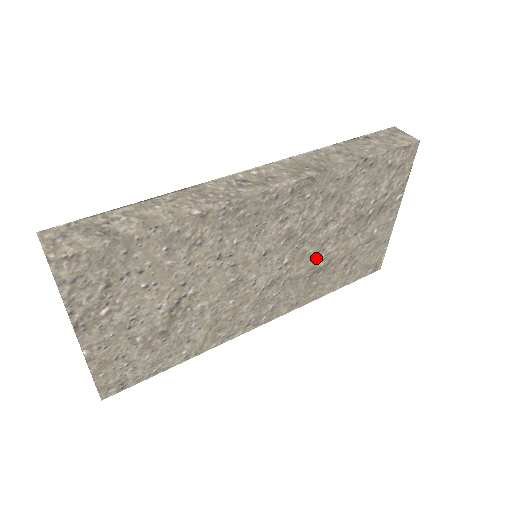
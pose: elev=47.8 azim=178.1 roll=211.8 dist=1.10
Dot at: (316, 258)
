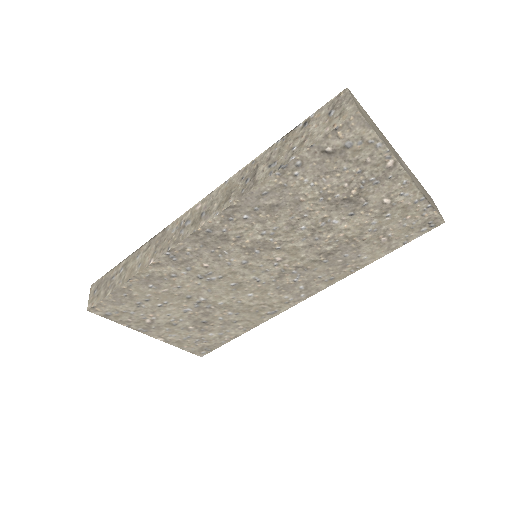
Dot at: (316, 246)
